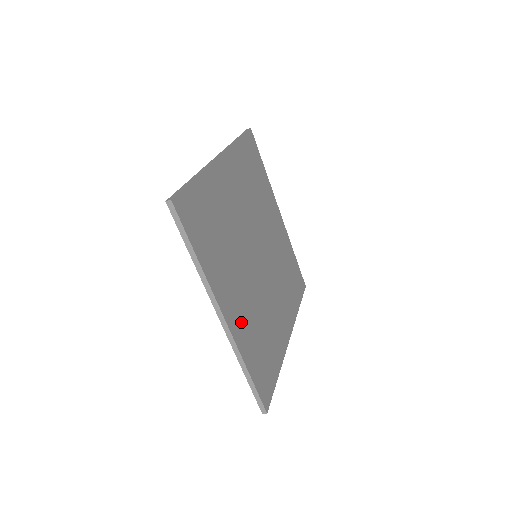
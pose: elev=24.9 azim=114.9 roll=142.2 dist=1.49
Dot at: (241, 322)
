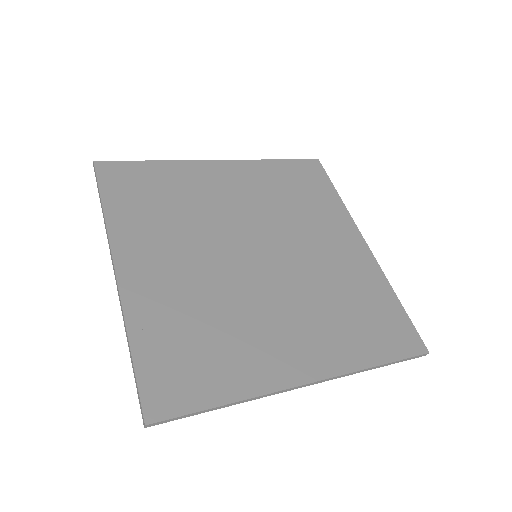
Dot at: (154, 290)
